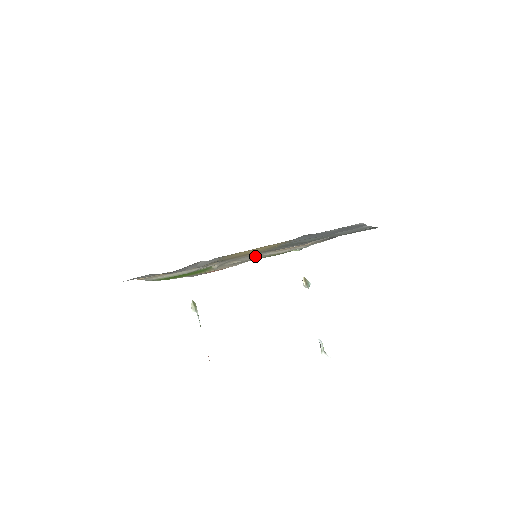
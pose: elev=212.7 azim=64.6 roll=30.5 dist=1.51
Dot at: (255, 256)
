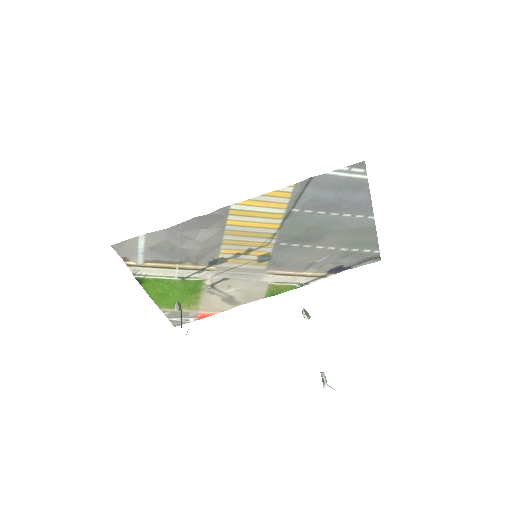
Dot at: (253, 280)
